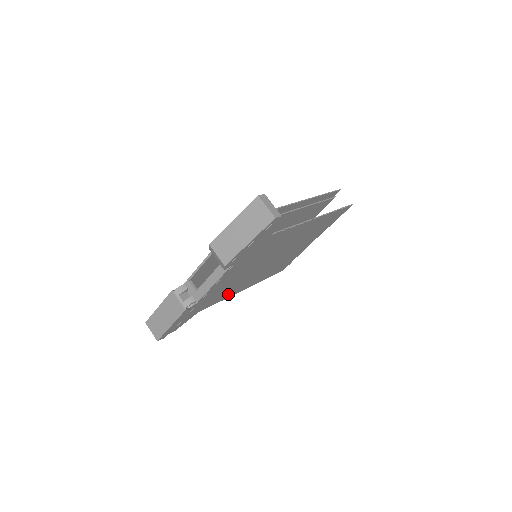
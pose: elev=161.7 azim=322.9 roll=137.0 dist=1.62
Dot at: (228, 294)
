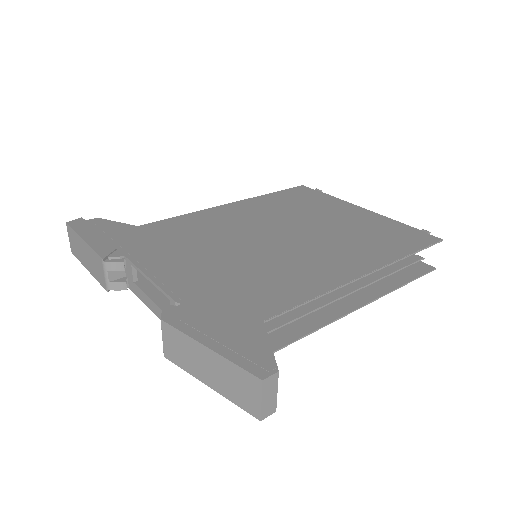
Dot at: occluded
